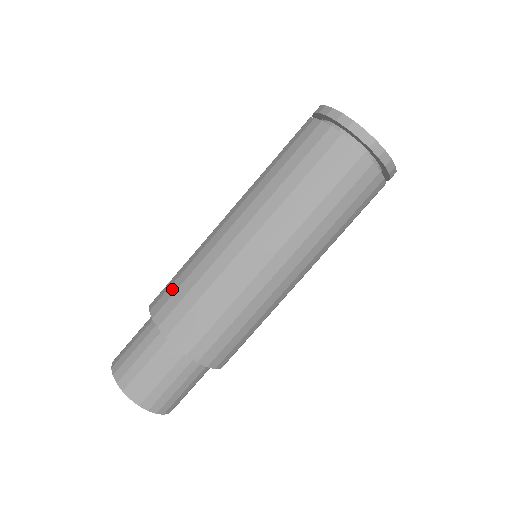
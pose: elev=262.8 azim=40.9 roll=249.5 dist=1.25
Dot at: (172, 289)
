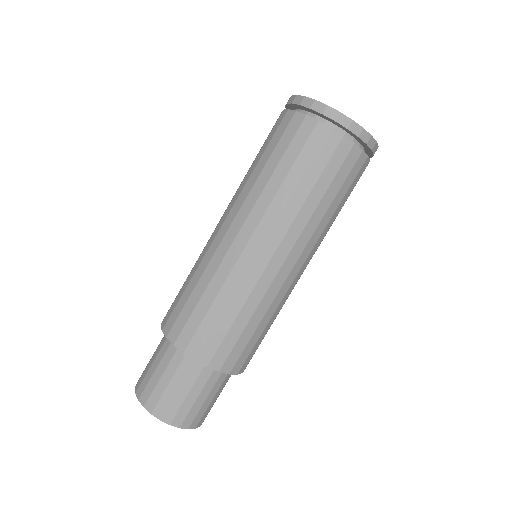
Dot at: (180, 305)
